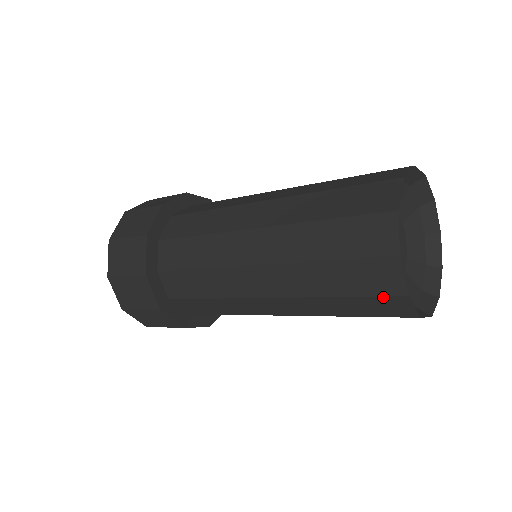
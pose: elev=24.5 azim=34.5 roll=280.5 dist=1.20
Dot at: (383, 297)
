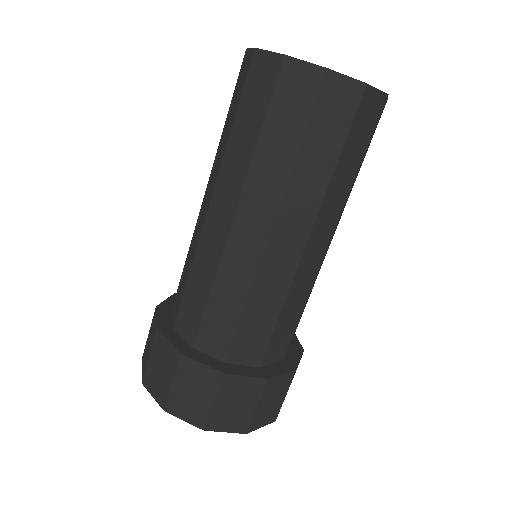
Dot at: (277, 83)
